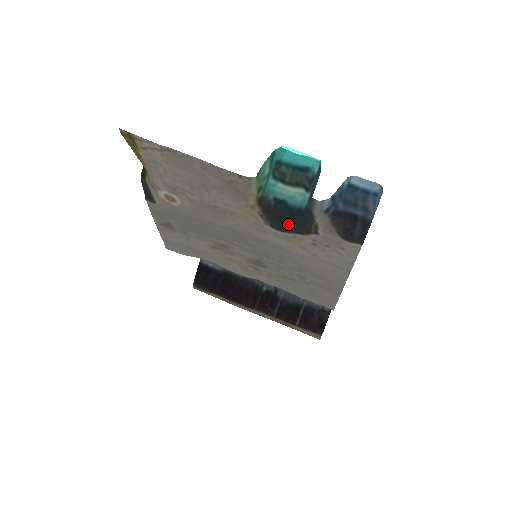
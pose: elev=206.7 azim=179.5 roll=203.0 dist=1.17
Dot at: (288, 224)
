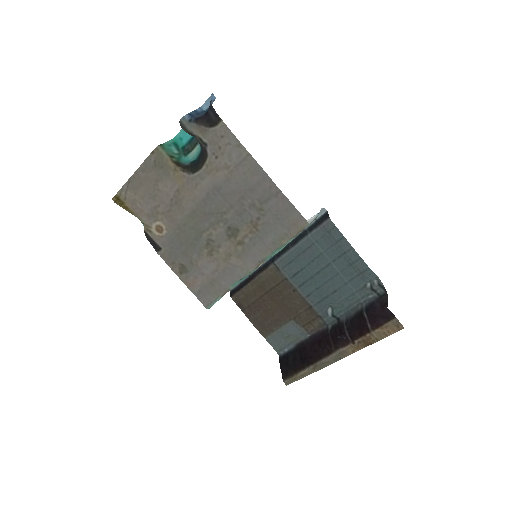
Dot at: (200, 163)
